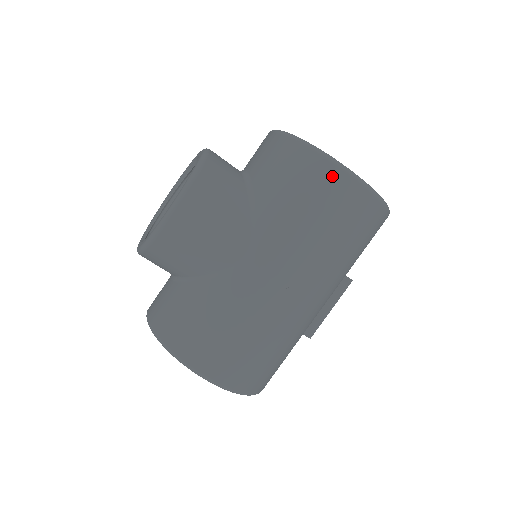
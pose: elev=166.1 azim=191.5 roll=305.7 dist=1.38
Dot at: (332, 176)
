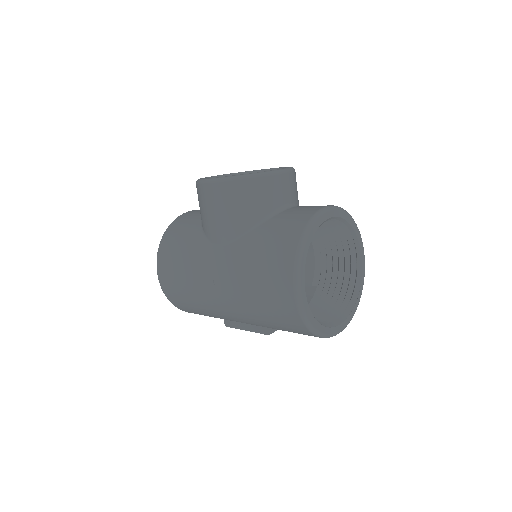
Dot at: (286, 271)
